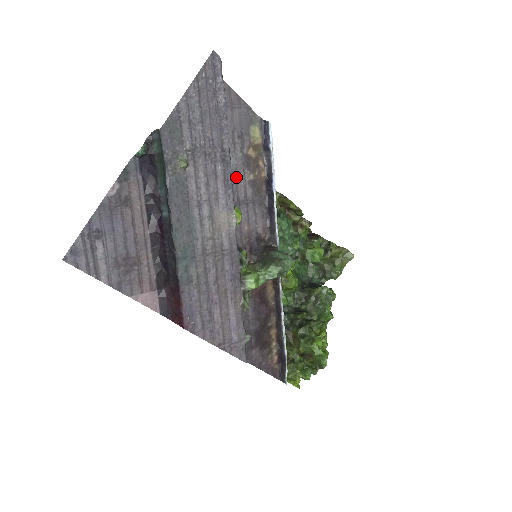
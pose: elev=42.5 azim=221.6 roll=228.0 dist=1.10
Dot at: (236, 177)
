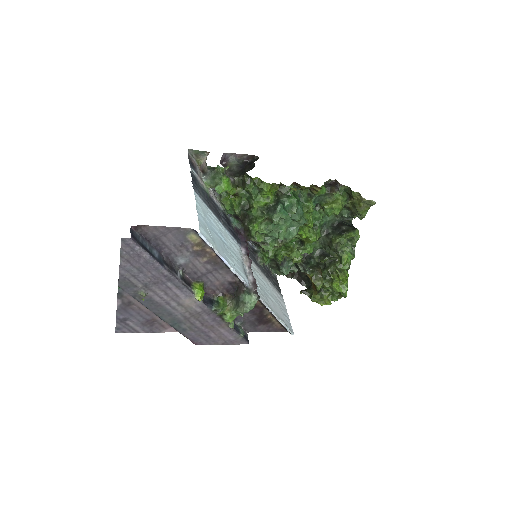
Dot at: (193, 264)
